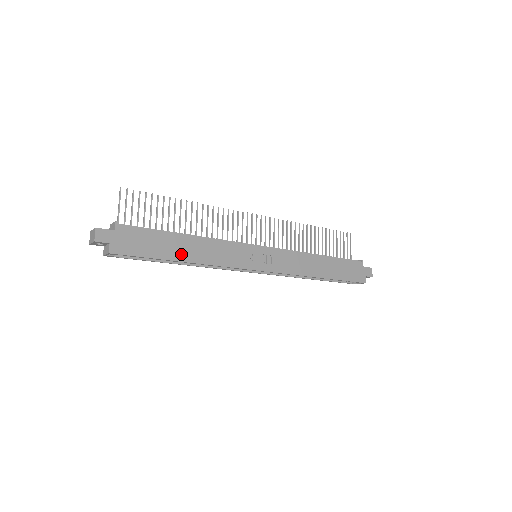
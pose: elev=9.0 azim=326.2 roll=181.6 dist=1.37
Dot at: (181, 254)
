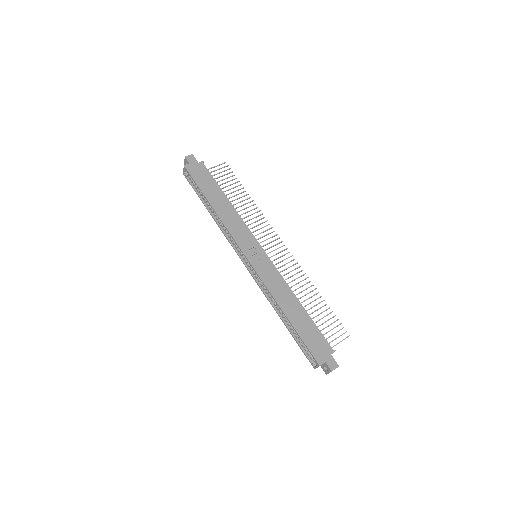
Dot at: (214, 201)
